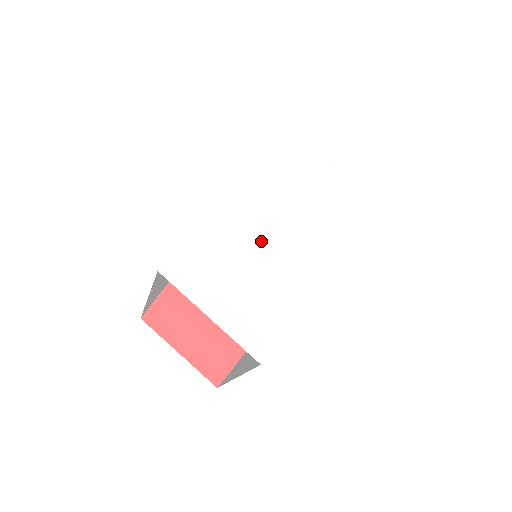
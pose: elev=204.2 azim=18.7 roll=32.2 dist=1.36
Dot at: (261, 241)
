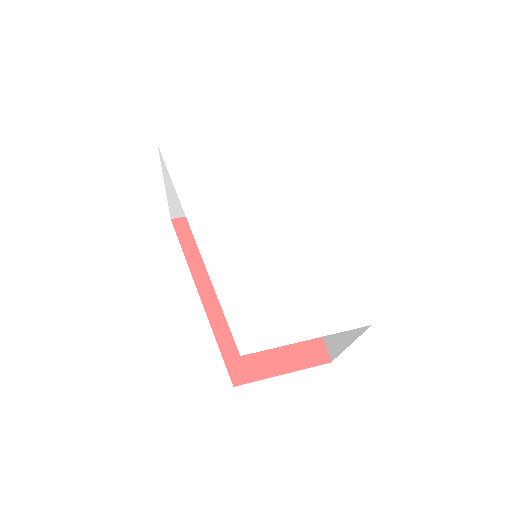
Dot at: (266, 248)
